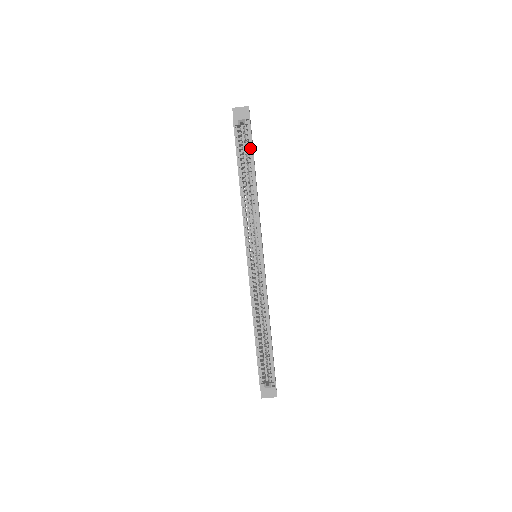
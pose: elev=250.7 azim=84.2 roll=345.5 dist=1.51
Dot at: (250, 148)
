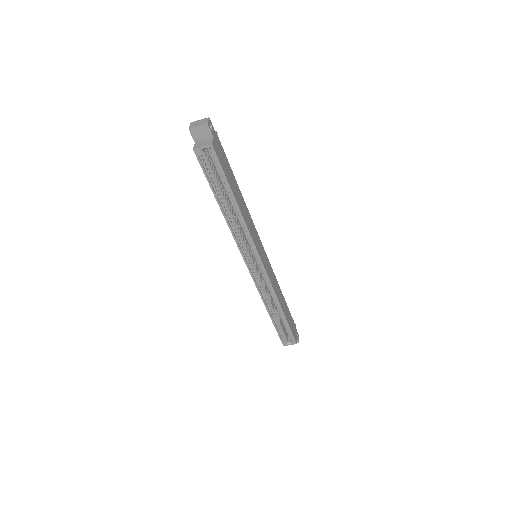
Dot at: (222, 174)
